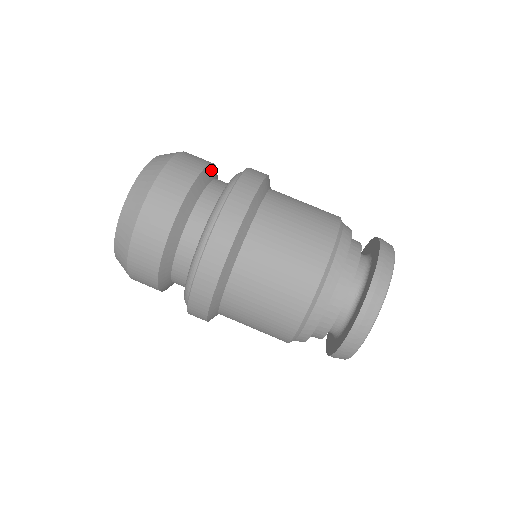
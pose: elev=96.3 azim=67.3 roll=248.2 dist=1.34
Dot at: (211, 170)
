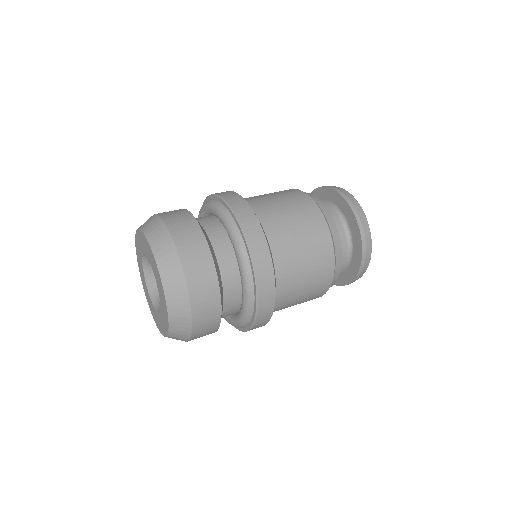
Dot at: occluded
